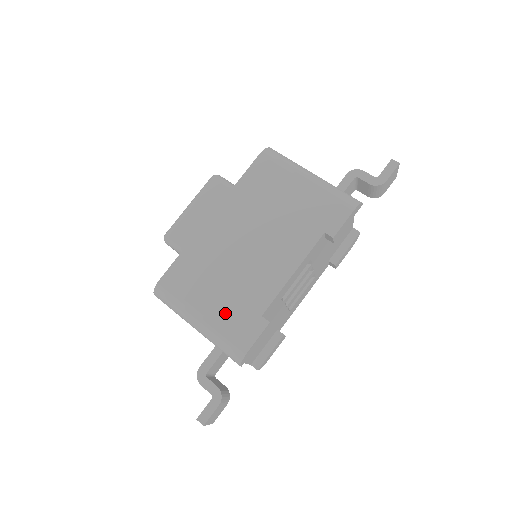
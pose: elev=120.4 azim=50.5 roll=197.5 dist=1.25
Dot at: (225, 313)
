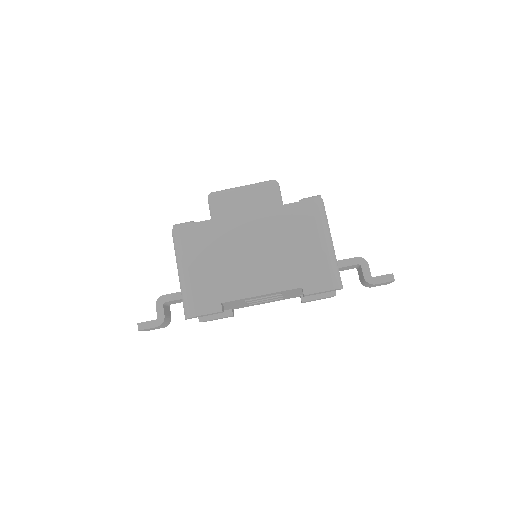
Dot at: (202, 282)
